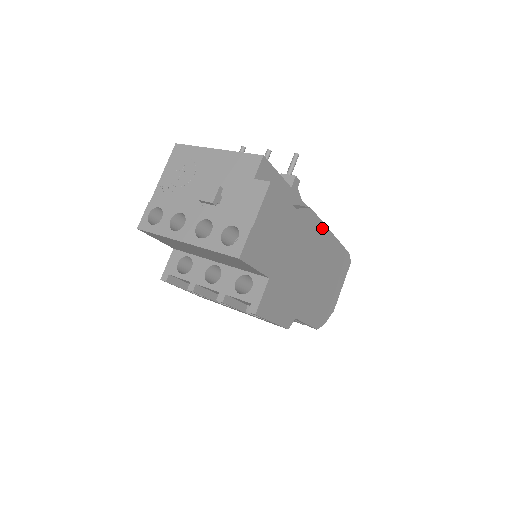
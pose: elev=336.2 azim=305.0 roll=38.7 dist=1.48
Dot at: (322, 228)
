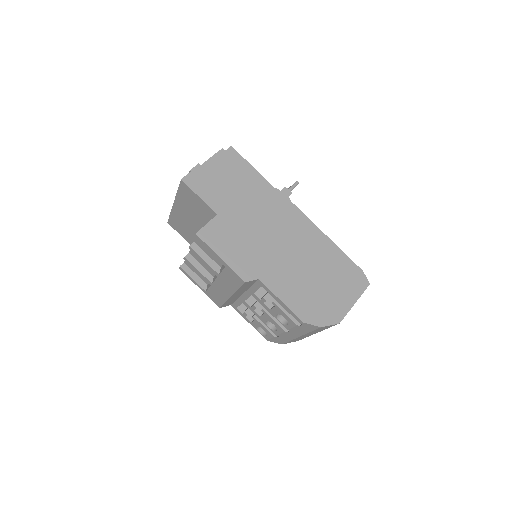
Dot at: (301, 216)
